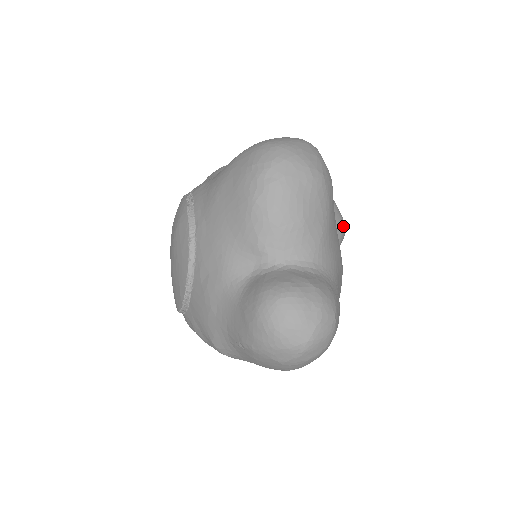
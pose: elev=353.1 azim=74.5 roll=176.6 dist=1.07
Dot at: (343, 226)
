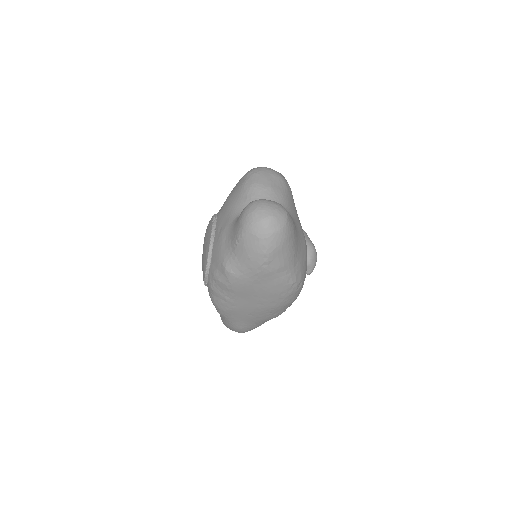
Dot at: (313, 246)
